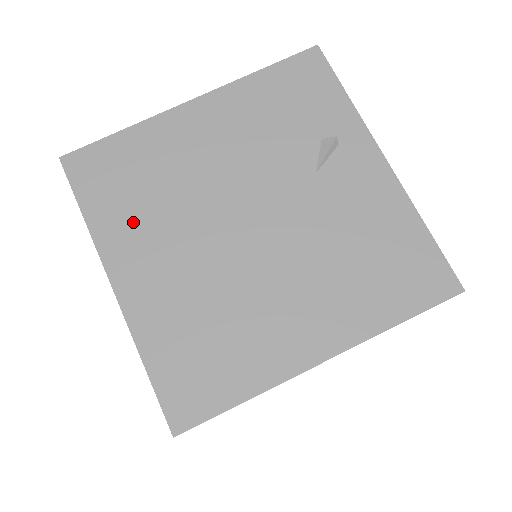
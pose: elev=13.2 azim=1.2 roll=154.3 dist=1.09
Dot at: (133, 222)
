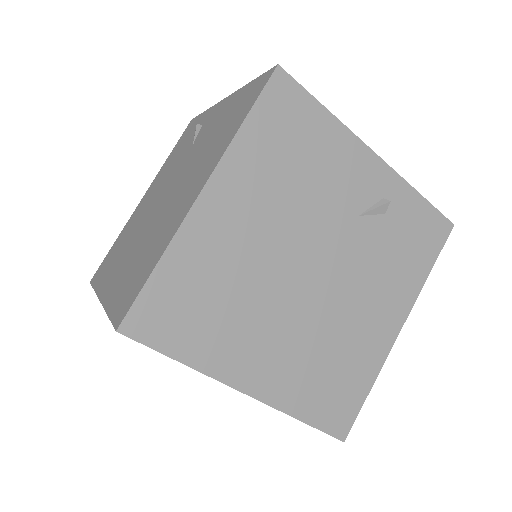
Dot at: (113, 265)
